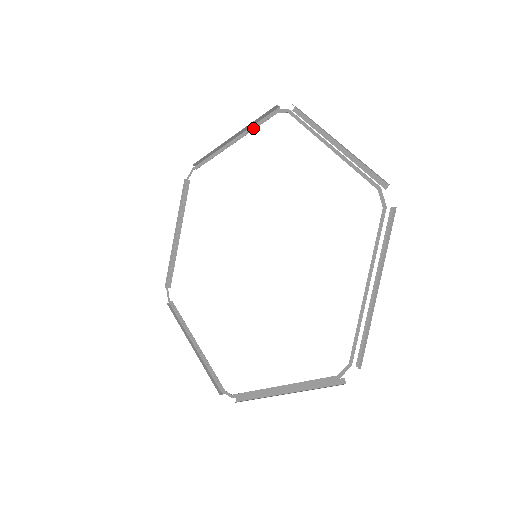
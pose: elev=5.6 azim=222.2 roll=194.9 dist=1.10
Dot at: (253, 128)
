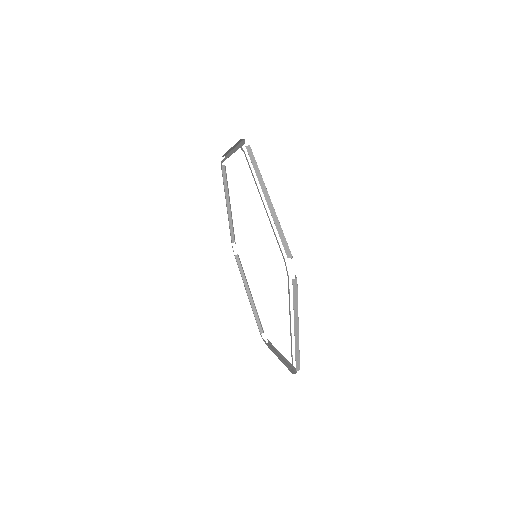
Dot at: occluded
